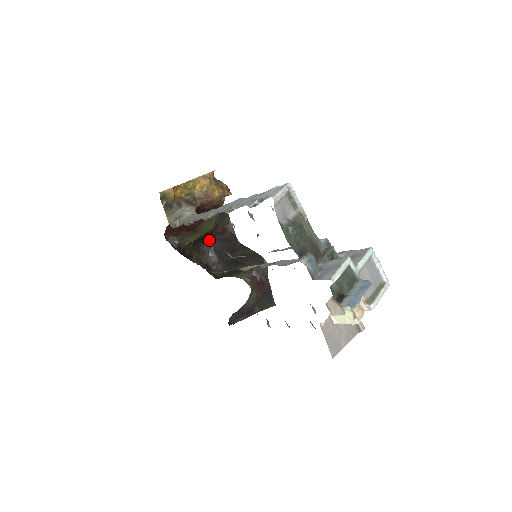
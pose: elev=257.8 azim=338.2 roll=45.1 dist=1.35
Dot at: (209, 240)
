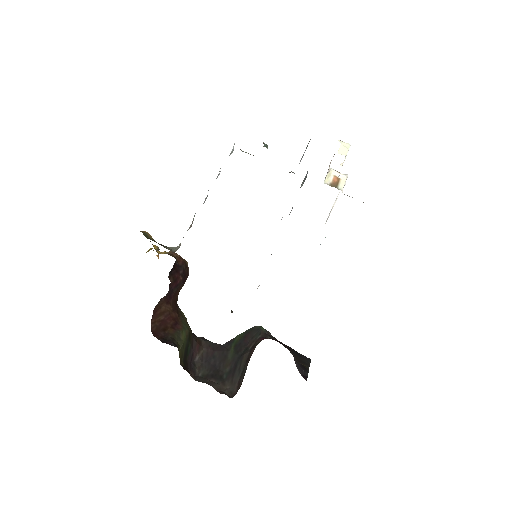
Dot at: (192, 370)
